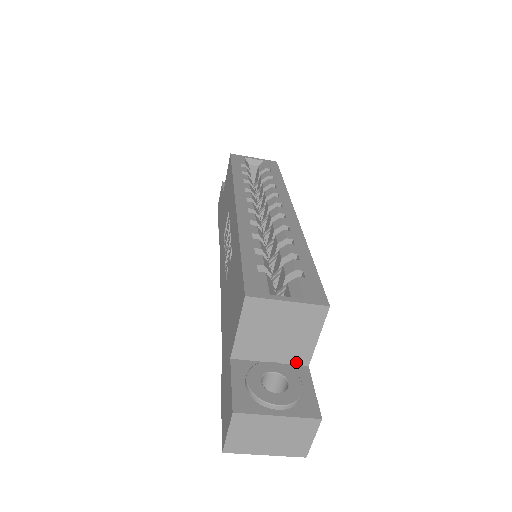
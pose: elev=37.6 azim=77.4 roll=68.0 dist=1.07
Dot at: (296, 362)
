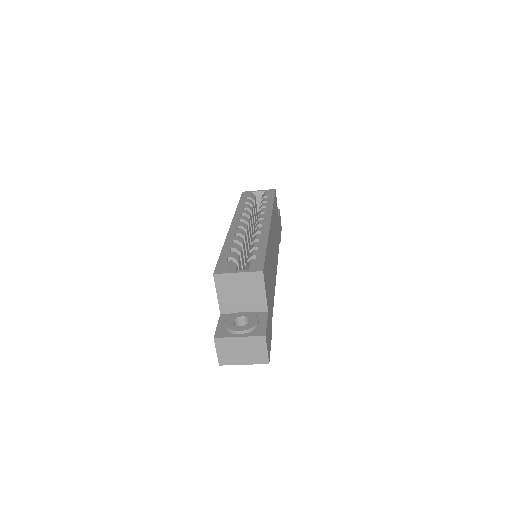
Dot at: (259, 310)
